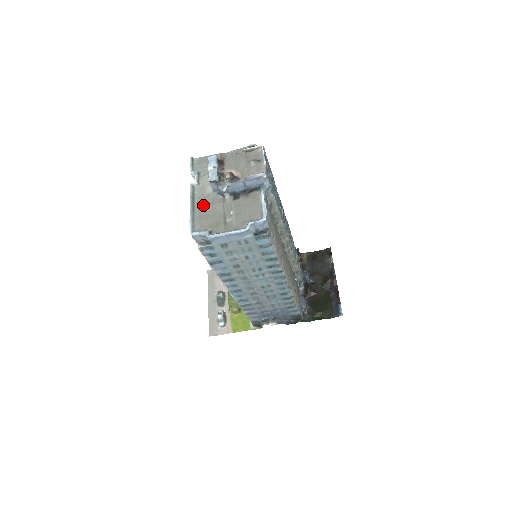
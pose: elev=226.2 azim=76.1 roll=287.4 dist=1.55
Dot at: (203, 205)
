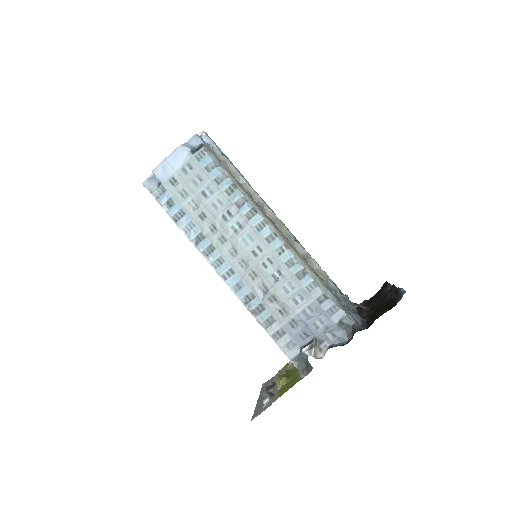
Dot at: occluded
